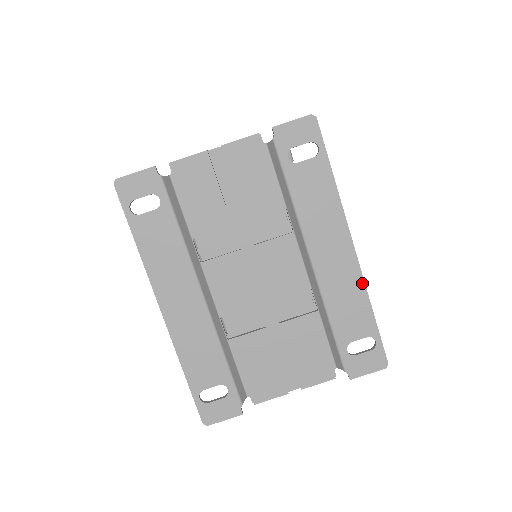
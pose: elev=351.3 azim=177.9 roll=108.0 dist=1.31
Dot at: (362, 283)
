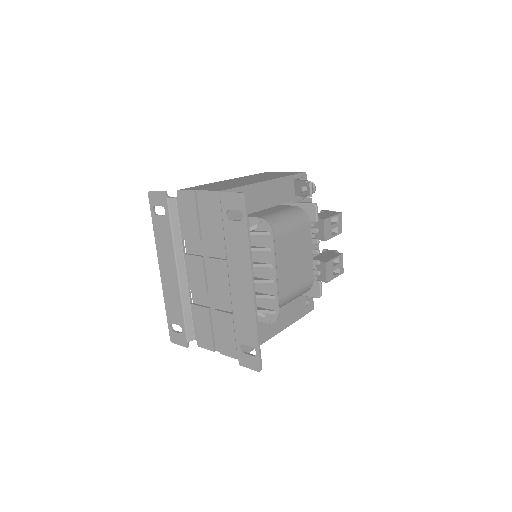
Dot at: (254, 313)
